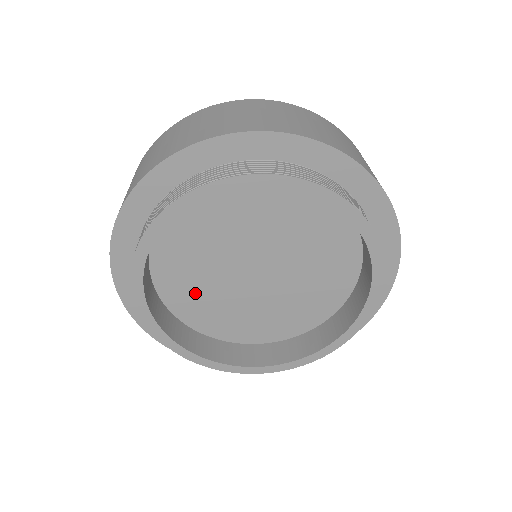
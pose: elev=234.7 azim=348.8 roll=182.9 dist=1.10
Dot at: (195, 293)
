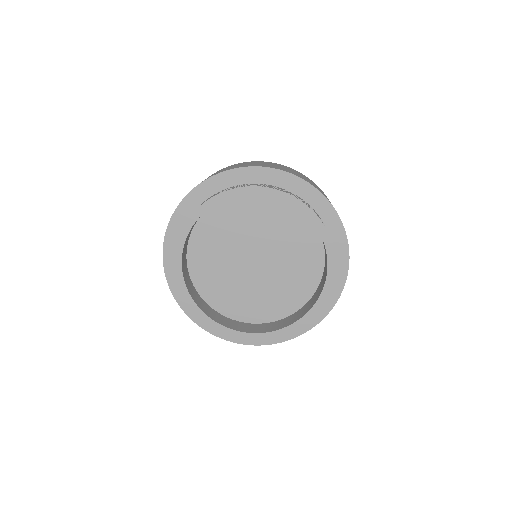
Dot at: (226, 292)
